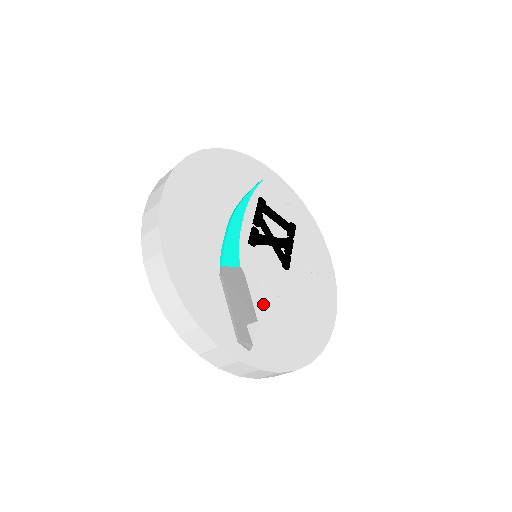
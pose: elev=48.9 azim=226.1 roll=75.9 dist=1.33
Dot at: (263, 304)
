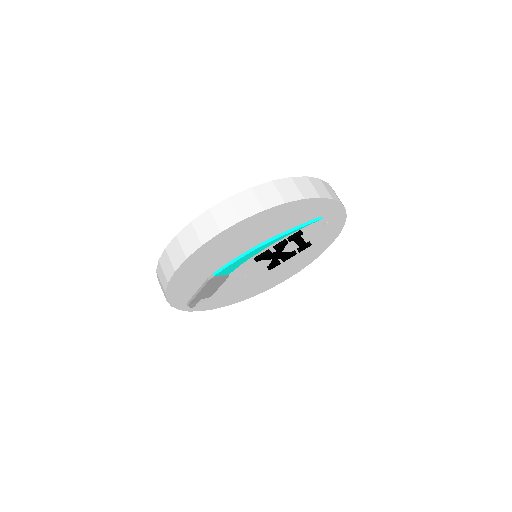
Dot at: (227, 286)
